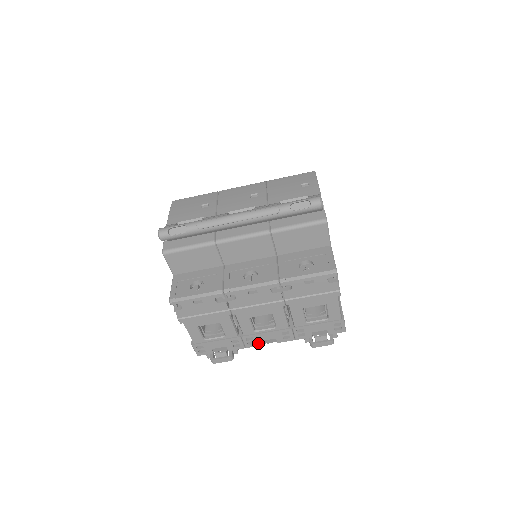
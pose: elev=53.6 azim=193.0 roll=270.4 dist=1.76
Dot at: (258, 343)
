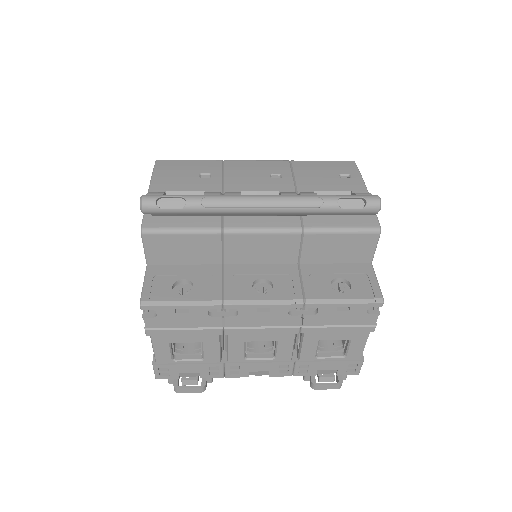
Dot at: (244, 374)
